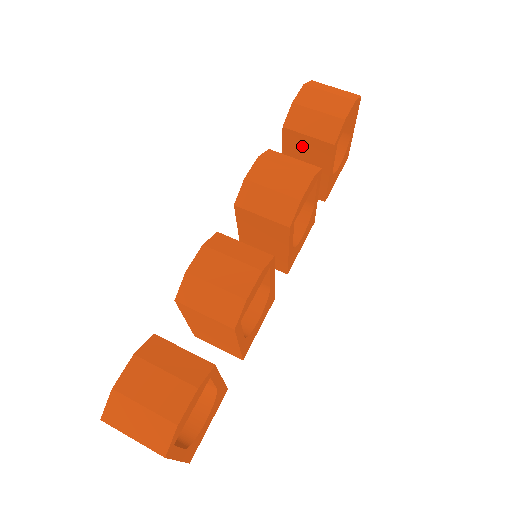
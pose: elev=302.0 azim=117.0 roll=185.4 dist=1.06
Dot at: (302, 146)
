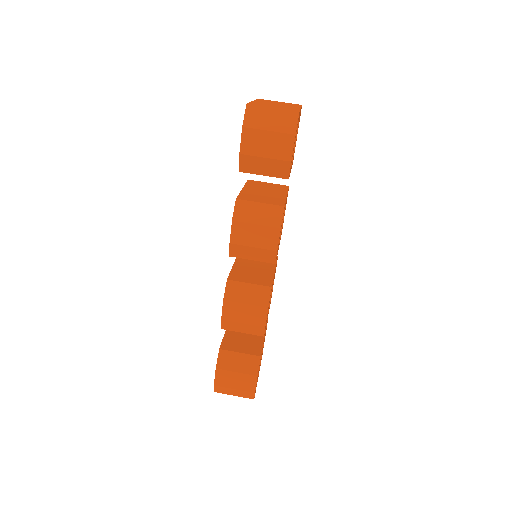
Dot at: occluded
